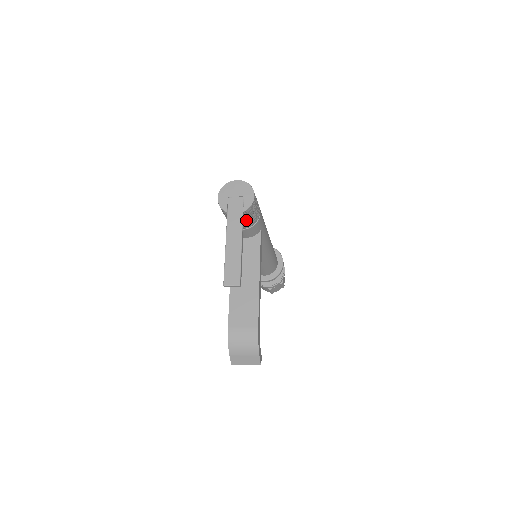
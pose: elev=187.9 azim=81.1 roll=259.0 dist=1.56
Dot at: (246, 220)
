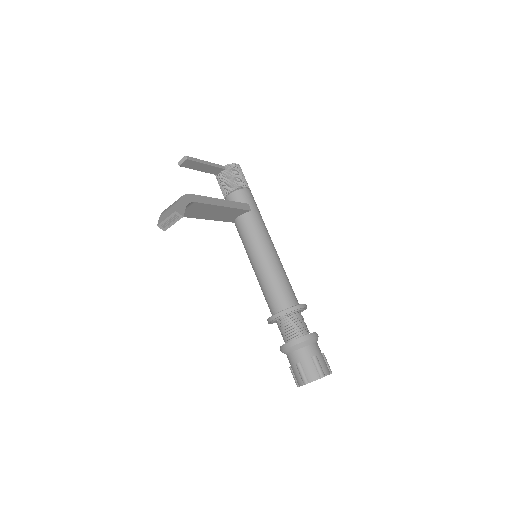
Dot at: (229, 179)
